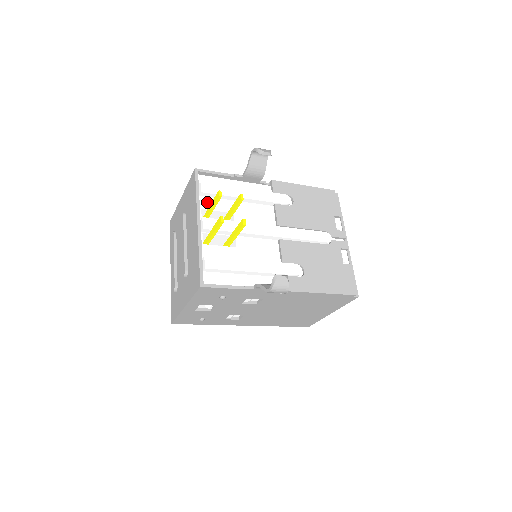
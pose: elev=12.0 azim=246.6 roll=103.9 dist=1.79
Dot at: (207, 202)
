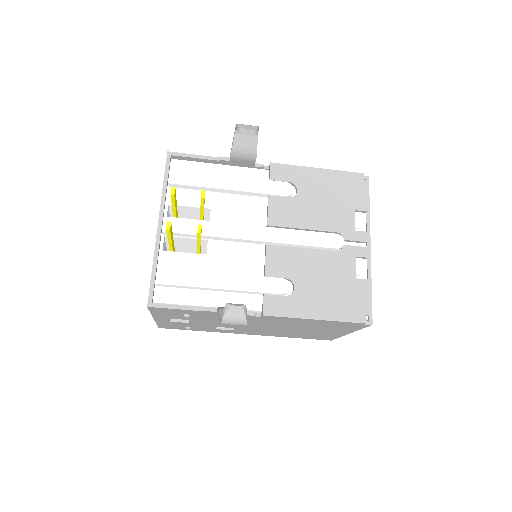
Dot at: (178, 195)
